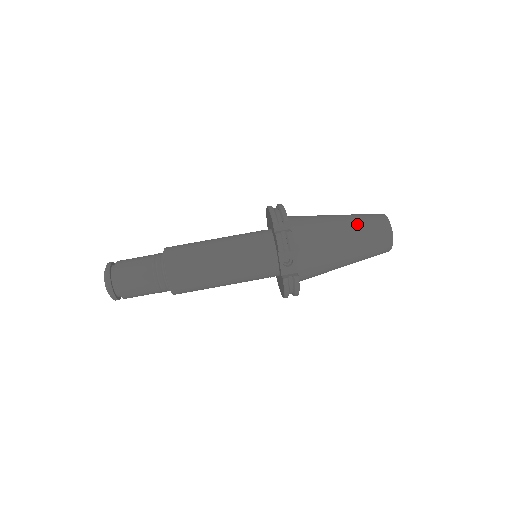
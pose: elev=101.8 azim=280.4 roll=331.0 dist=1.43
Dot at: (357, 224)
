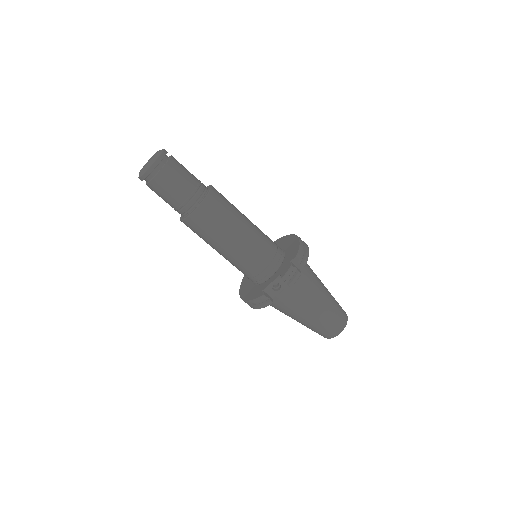
Dot at: (332, 307)
